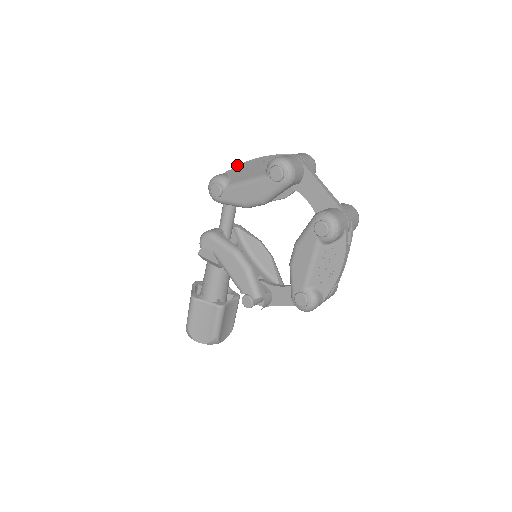
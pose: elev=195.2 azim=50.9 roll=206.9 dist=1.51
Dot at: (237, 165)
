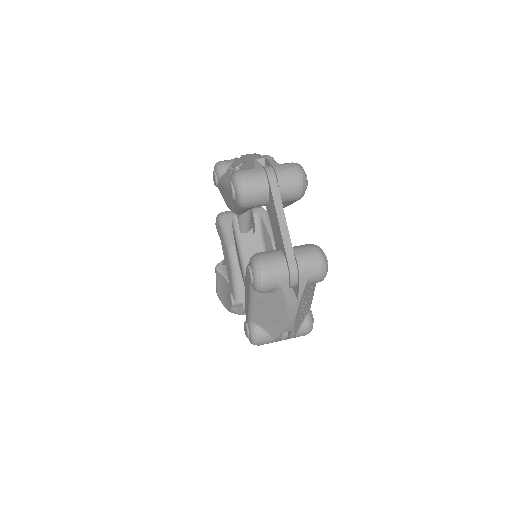
Dot at: (241, 155)
